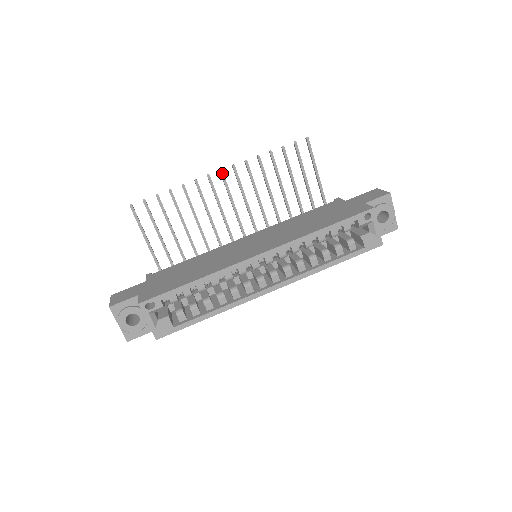
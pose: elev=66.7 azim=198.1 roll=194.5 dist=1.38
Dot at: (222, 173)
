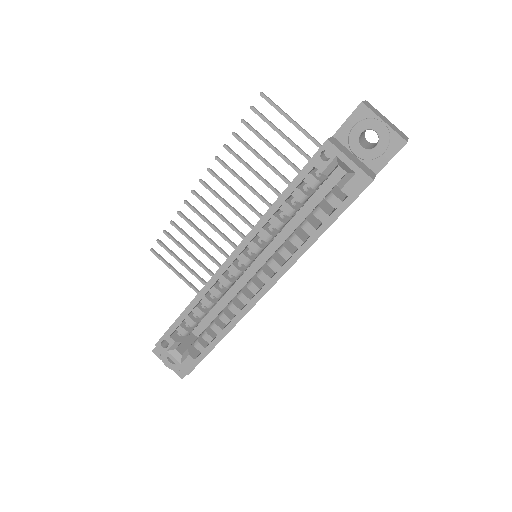
Dot at: (202, 182)
